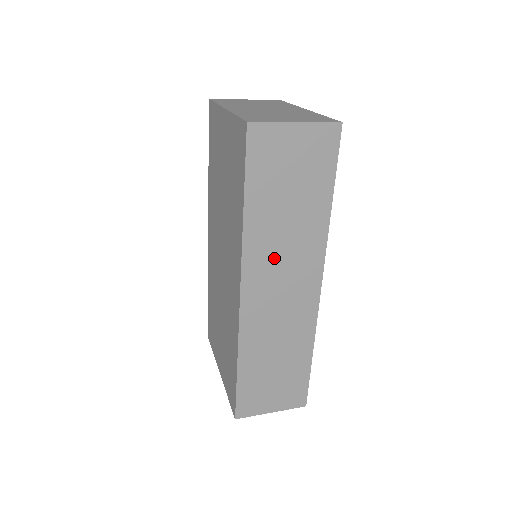
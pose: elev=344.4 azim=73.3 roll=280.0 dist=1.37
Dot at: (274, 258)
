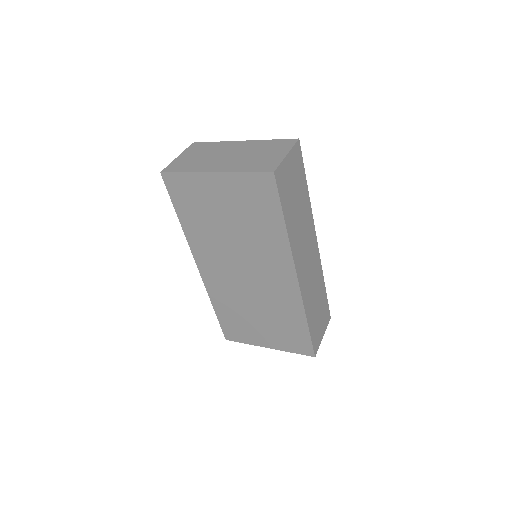
Dot at: (301, 244)
